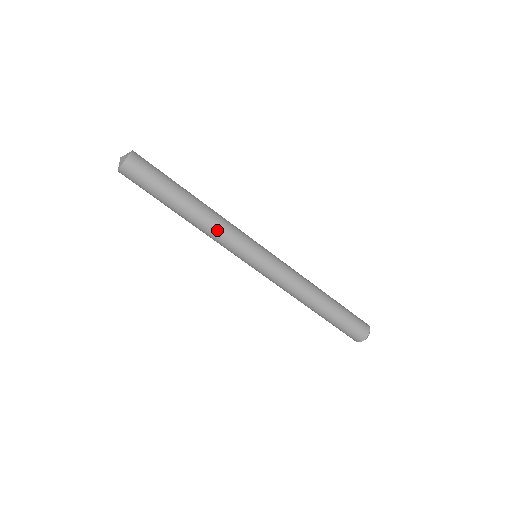
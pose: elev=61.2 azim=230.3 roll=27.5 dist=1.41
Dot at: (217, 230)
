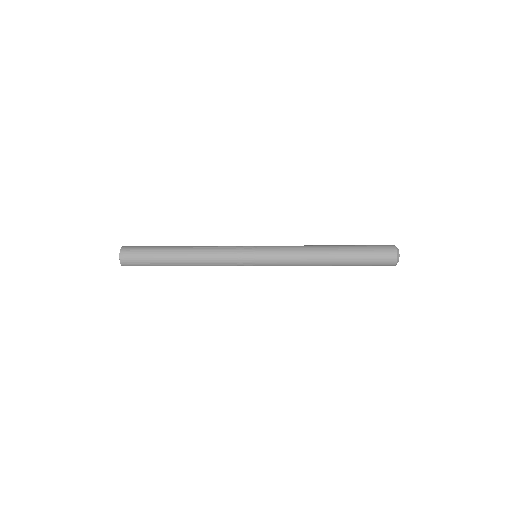
Dot at: occluded
